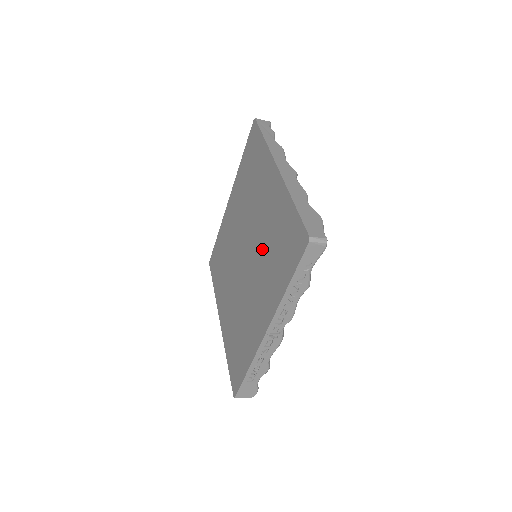
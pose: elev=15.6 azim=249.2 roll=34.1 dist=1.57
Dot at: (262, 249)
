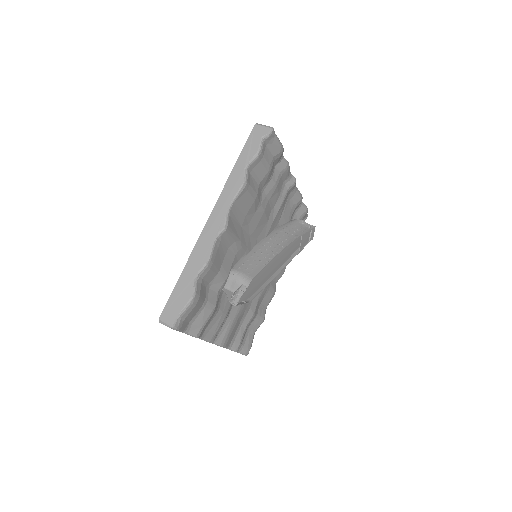
Dot at: occluded
